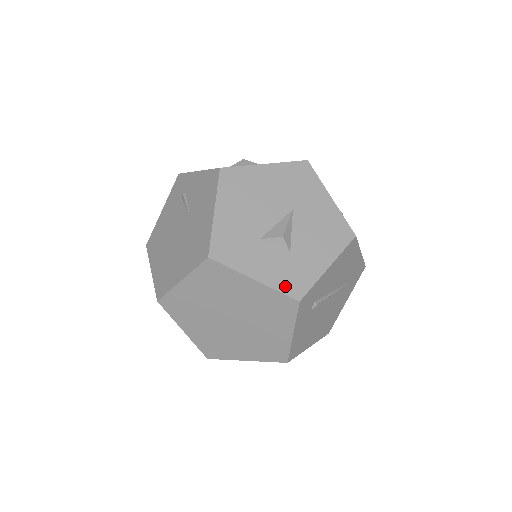
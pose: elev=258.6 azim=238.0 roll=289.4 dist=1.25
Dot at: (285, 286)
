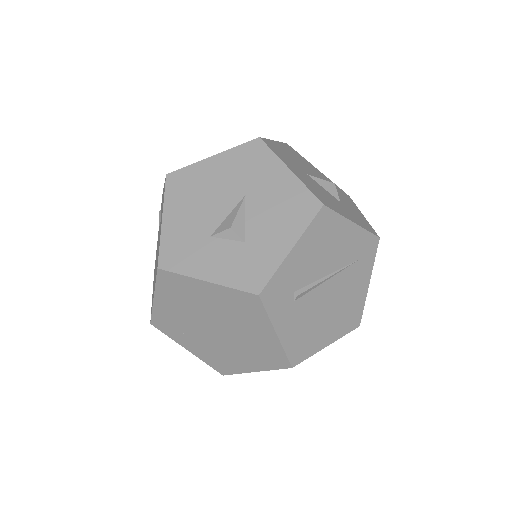
Dot at: (241, 281)
